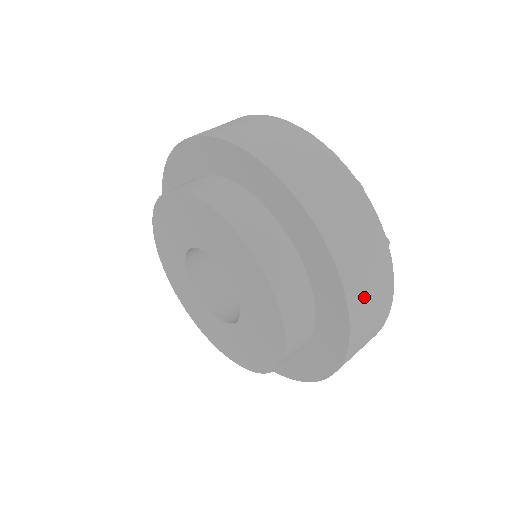
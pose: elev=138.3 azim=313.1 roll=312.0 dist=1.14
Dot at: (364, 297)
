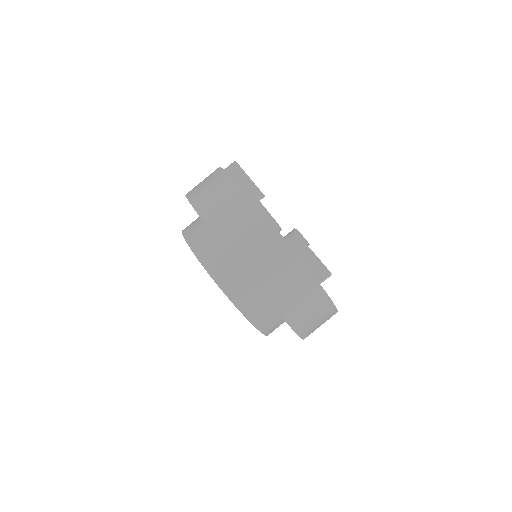
Dot at: (305, 319)
